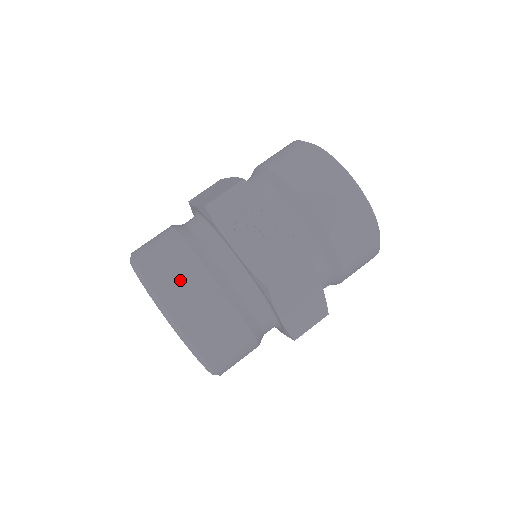
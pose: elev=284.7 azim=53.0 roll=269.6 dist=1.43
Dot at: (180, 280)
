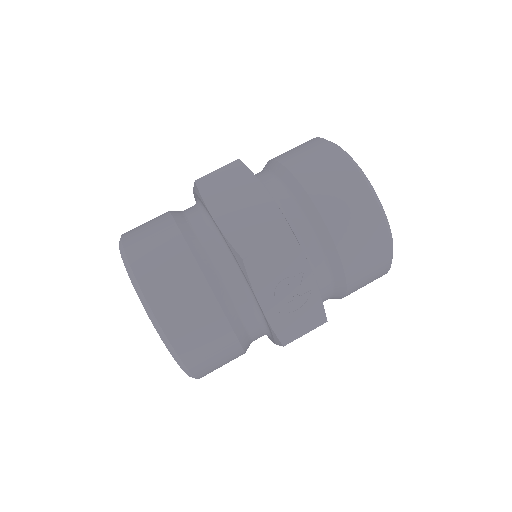
Dot at: (199, 330)
